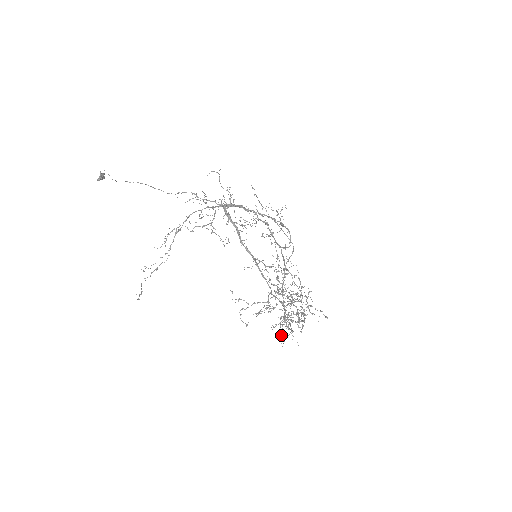
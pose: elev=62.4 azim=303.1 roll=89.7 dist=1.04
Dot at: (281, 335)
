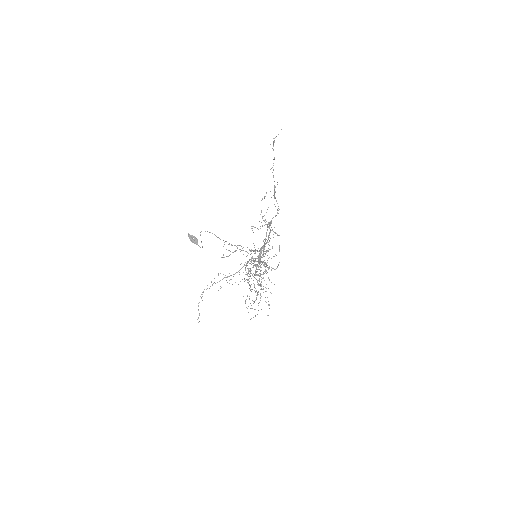
Dot at: occluded
